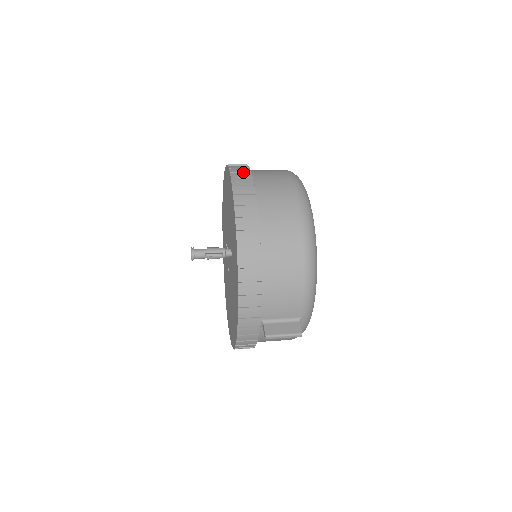
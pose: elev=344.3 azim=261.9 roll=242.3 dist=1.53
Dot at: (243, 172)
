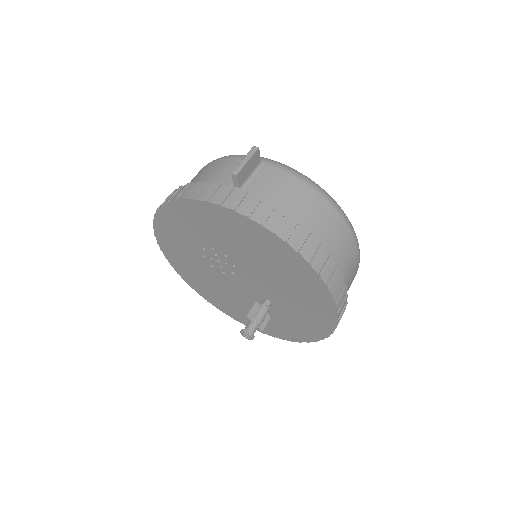
Dot at: (343, 295)
